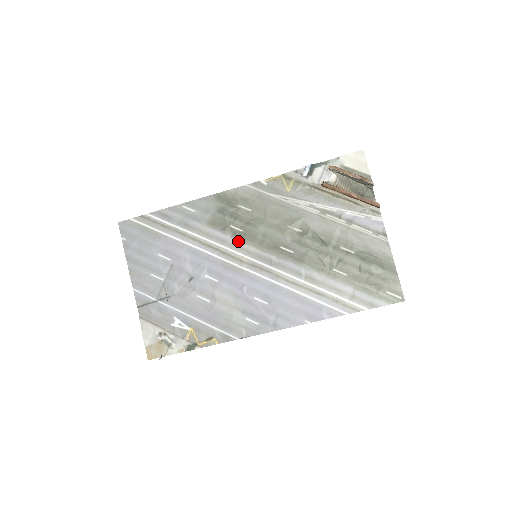
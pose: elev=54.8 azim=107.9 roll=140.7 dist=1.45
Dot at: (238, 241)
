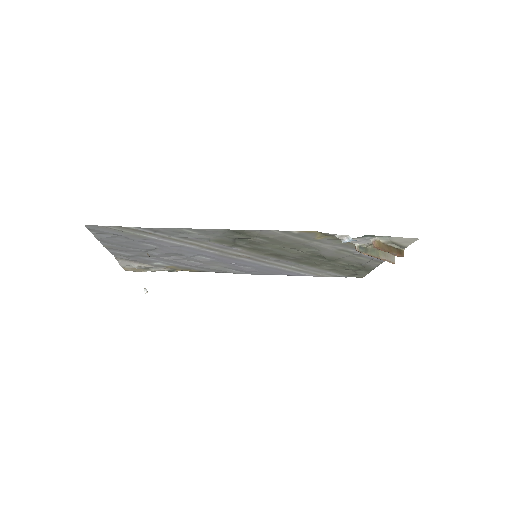
Dot at: (242, 250)
